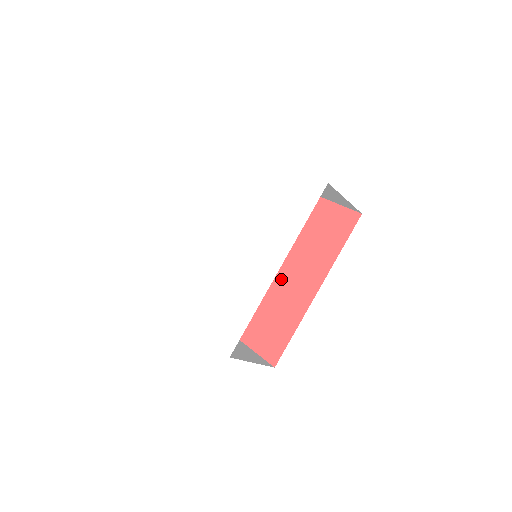
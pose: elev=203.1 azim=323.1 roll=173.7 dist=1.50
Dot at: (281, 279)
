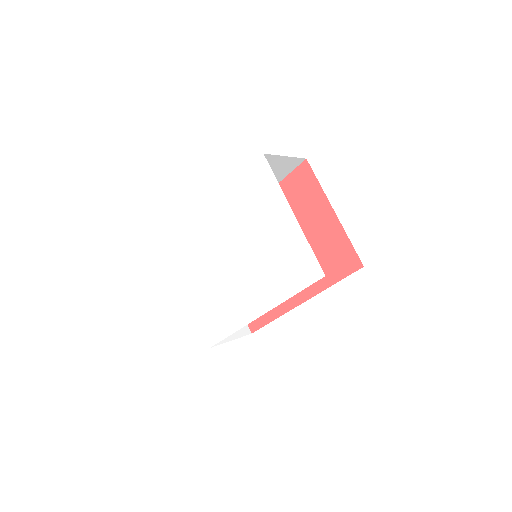
Dot at: occluded
